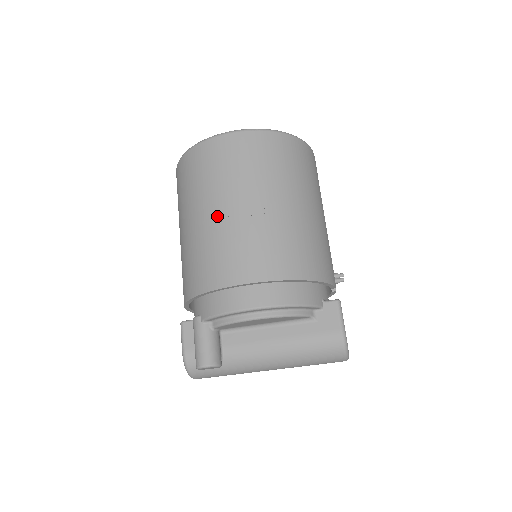
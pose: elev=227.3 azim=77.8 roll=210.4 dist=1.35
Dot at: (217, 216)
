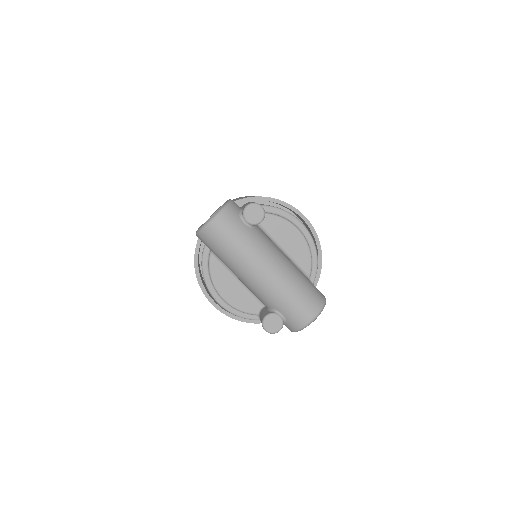
Dot at: occluded
